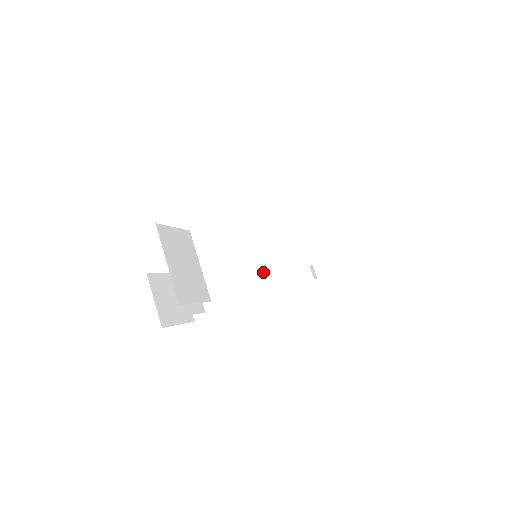
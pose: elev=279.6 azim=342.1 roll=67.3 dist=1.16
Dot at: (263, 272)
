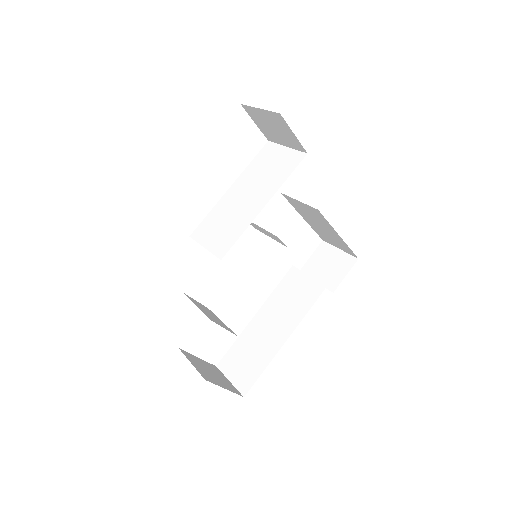
Dot at: (250, 215)
